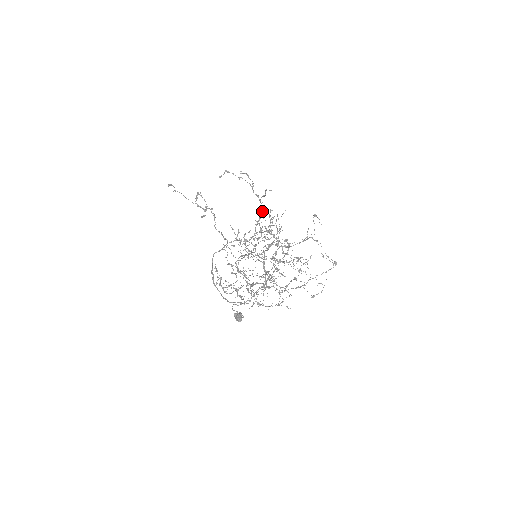
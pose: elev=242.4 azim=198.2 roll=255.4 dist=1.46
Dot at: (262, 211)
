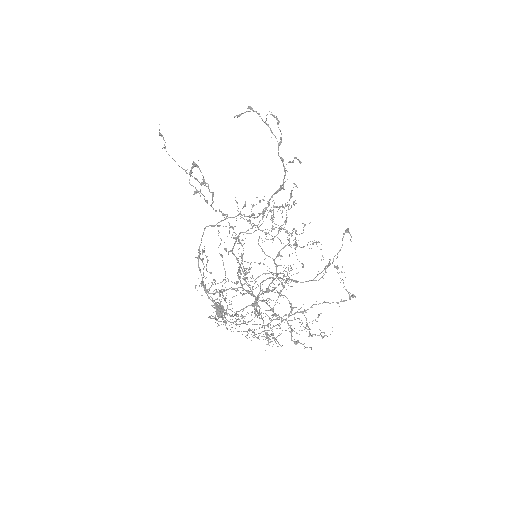
Dot at: (283, 182)
